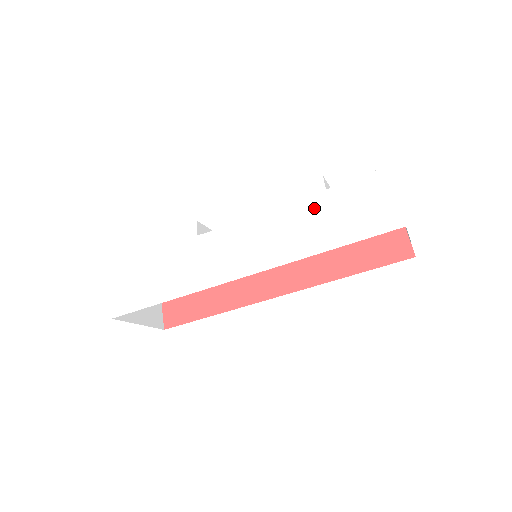
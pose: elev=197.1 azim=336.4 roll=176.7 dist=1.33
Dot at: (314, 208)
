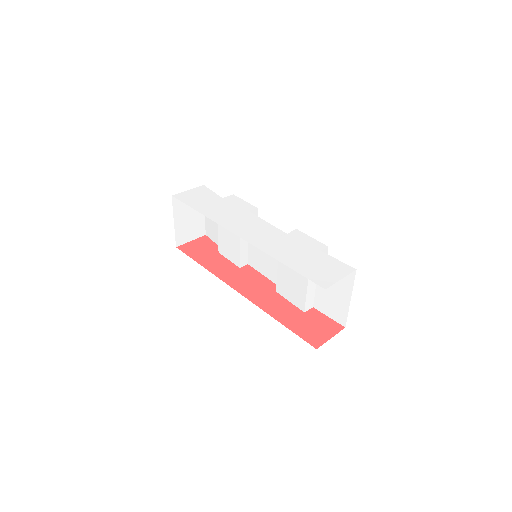
Dot at: (305, 250)
